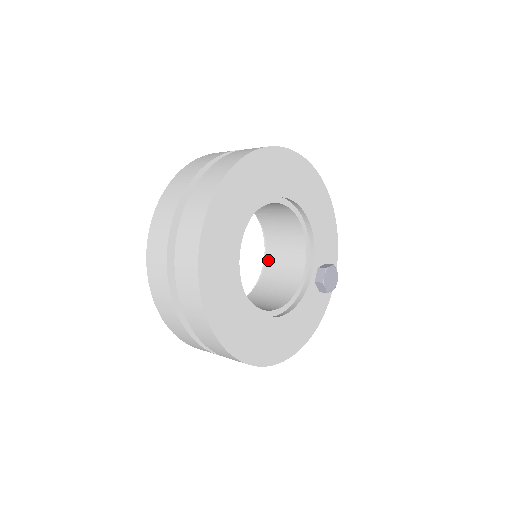
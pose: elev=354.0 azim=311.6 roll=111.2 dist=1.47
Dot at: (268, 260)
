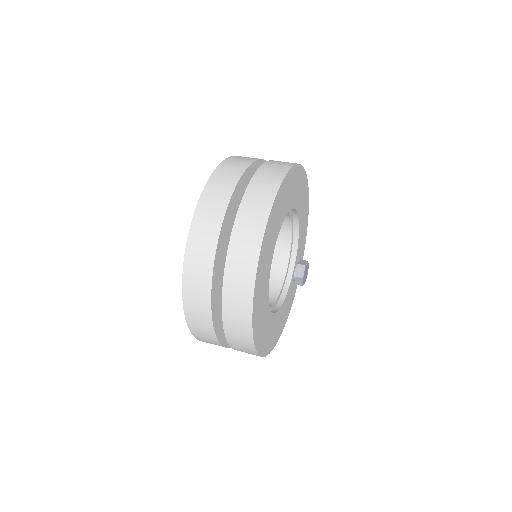
Dot at: occluded
